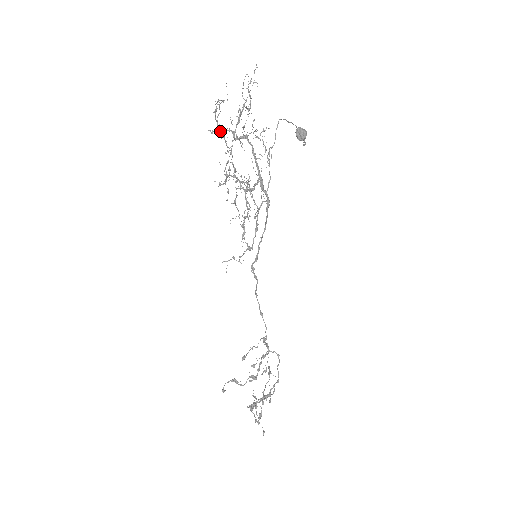
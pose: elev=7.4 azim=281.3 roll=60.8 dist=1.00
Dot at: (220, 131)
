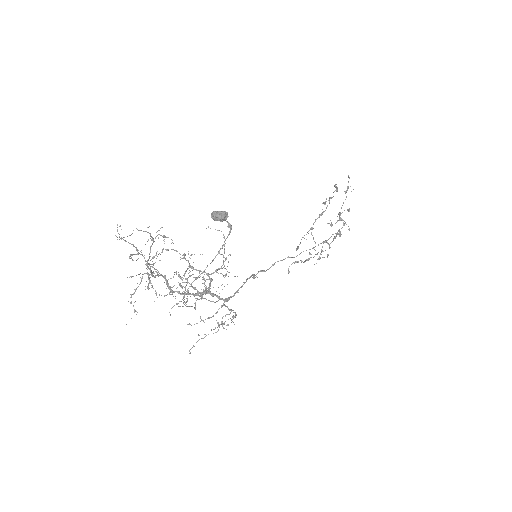
Dot at: occluded
